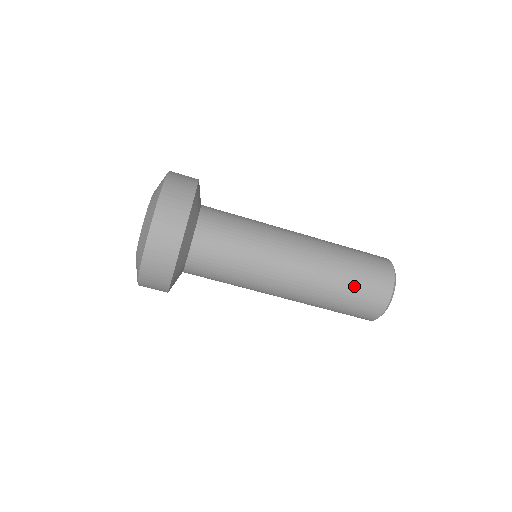
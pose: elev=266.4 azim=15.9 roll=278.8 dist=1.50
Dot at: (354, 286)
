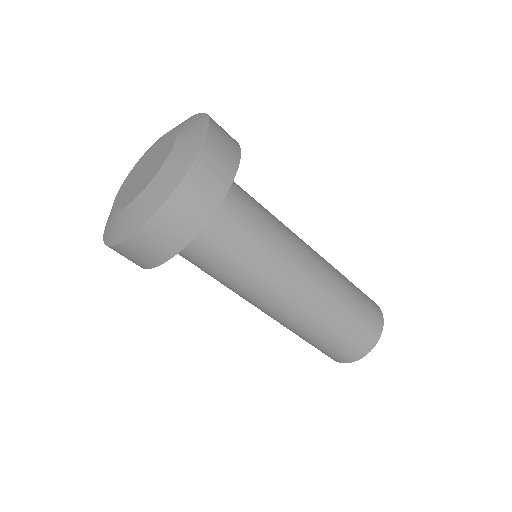
Dot at: (357, 310)
